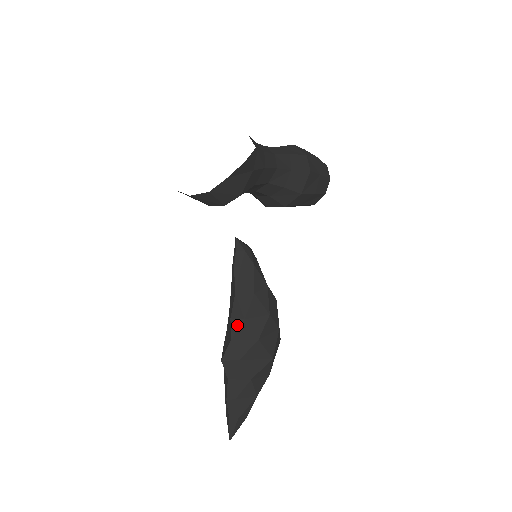
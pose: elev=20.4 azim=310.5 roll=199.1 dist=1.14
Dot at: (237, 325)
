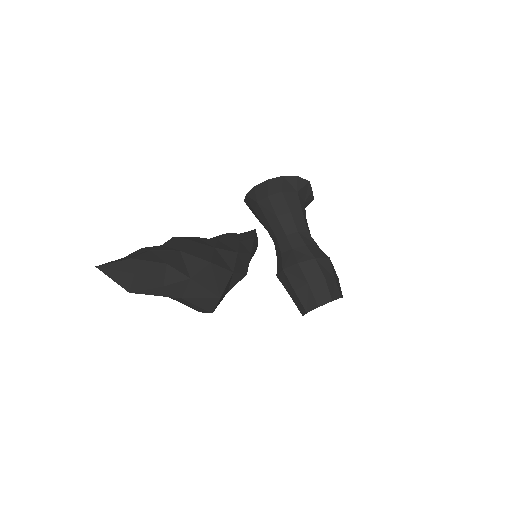
Dot at: (209, 239)
